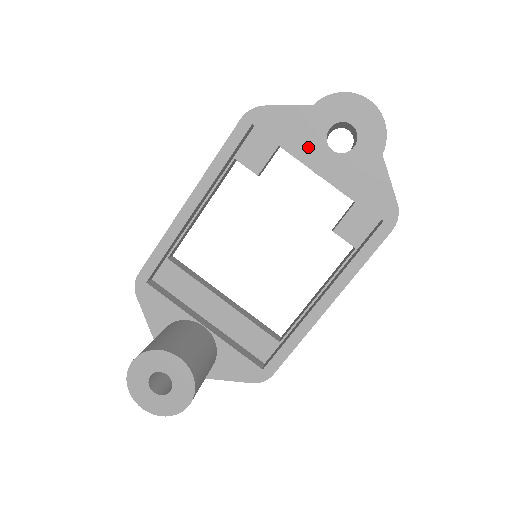
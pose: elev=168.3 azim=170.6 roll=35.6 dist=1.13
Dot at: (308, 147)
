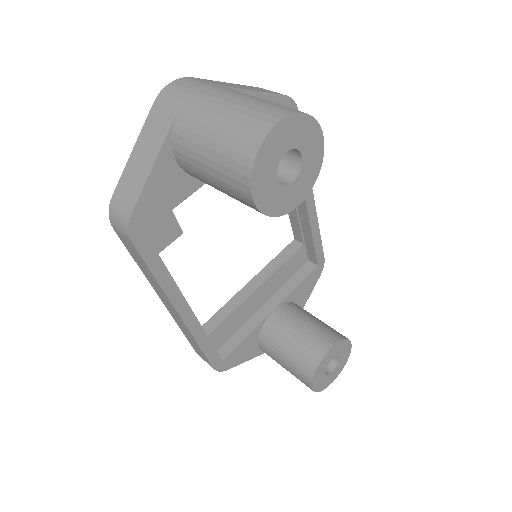
Dot at: (278, 207)
